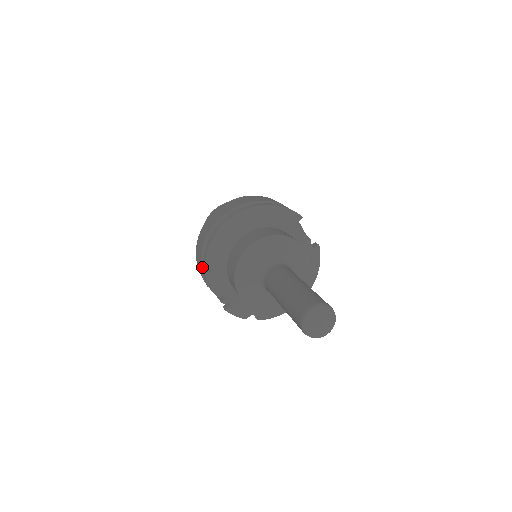
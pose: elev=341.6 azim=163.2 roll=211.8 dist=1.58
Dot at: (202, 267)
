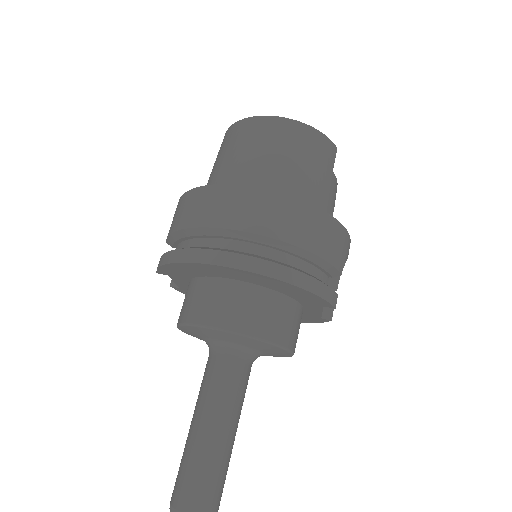
Dot at: (169, 238)
